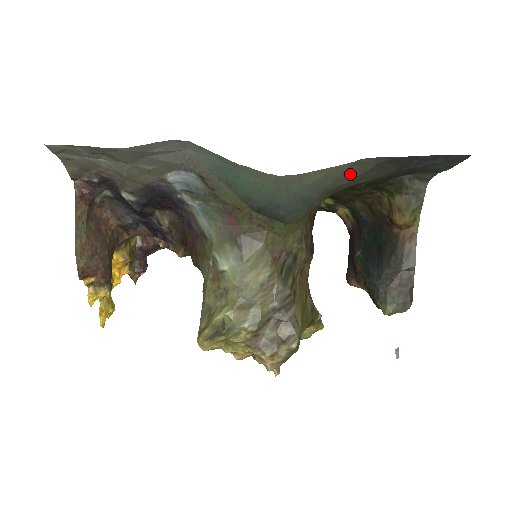
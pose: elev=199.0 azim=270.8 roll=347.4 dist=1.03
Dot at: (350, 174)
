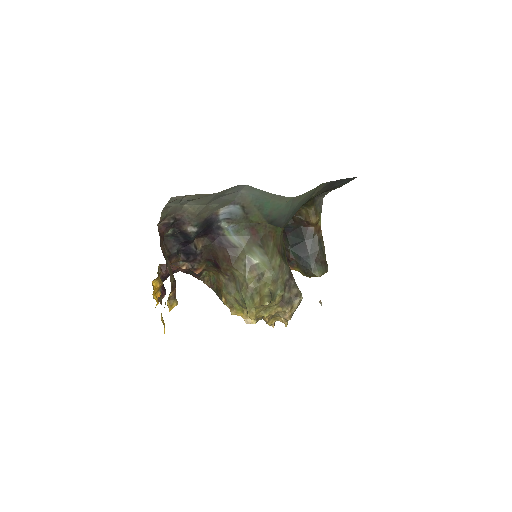
Dot at: (313, 193)
